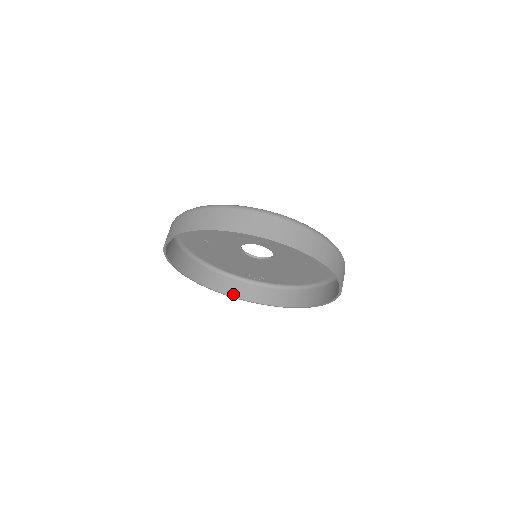
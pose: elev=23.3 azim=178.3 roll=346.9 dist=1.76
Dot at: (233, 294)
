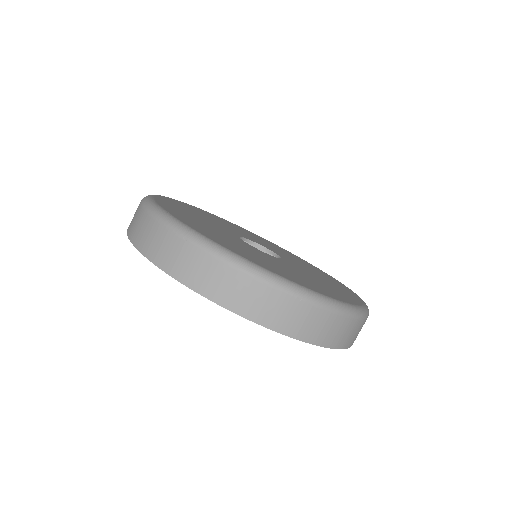
Dot at: occluded
